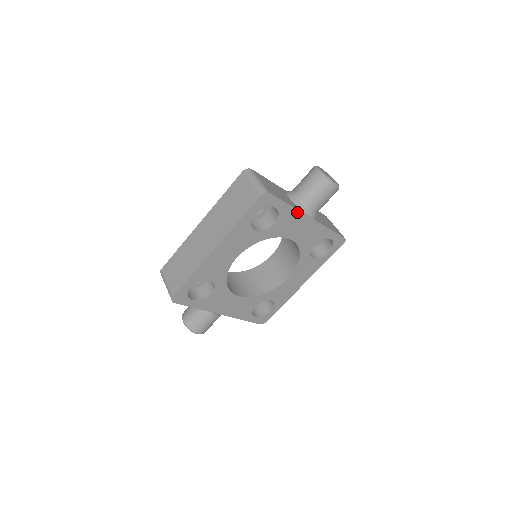
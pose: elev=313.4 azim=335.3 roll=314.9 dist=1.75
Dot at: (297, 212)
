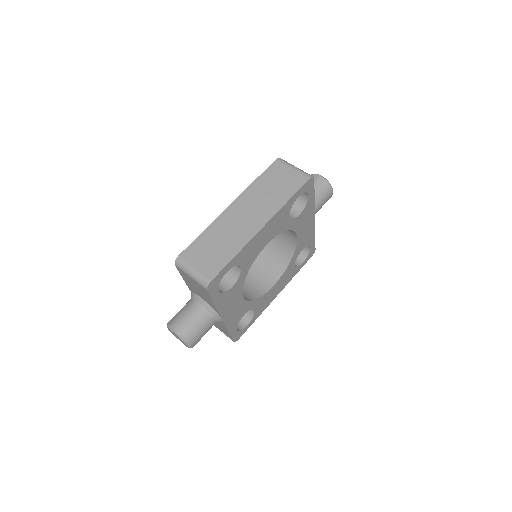
Dot at: (313, 208)
